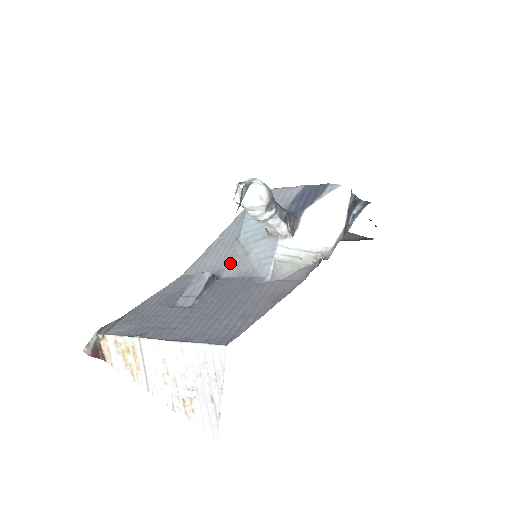
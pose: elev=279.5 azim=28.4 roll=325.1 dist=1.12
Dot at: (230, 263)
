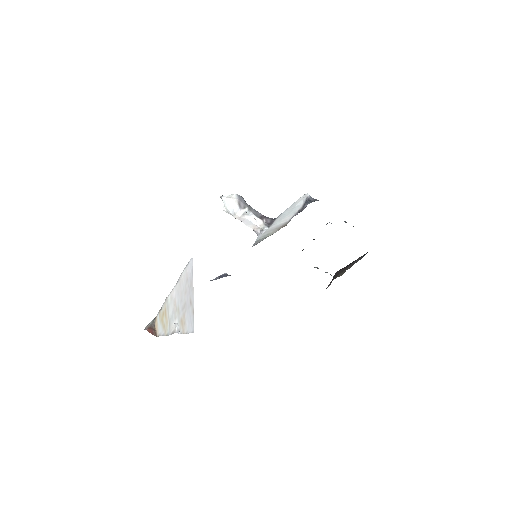
Dot at: occluded
